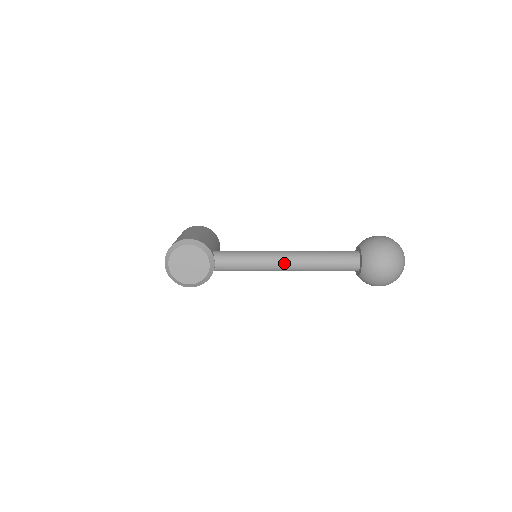
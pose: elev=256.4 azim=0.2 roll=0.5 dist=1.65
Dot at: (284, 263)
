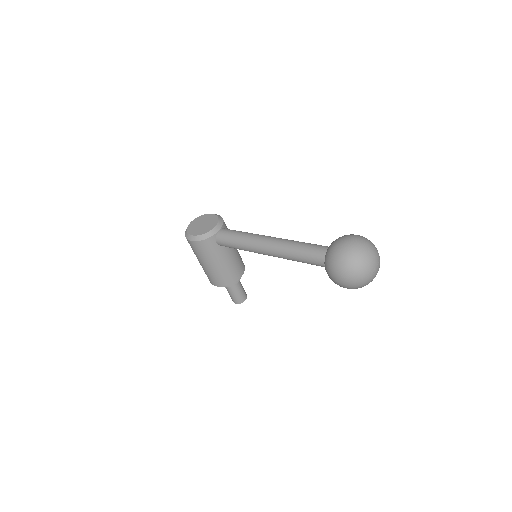
Dot at: (267, 239)
